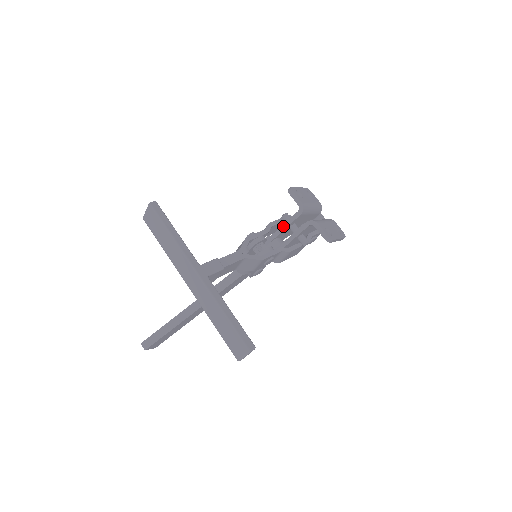
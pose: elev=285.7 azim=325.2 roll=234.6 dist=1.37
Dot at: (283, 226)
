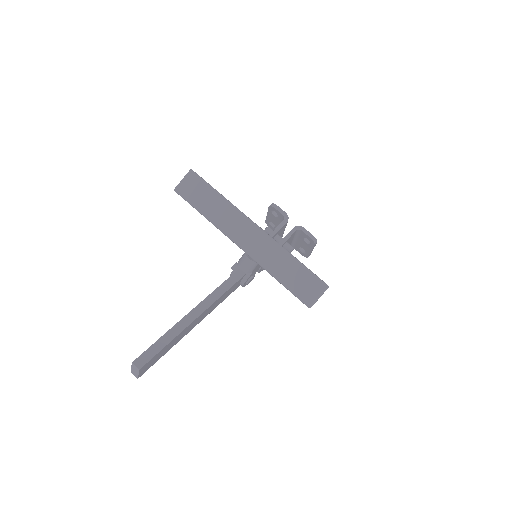
Dot at: (272, 233)
